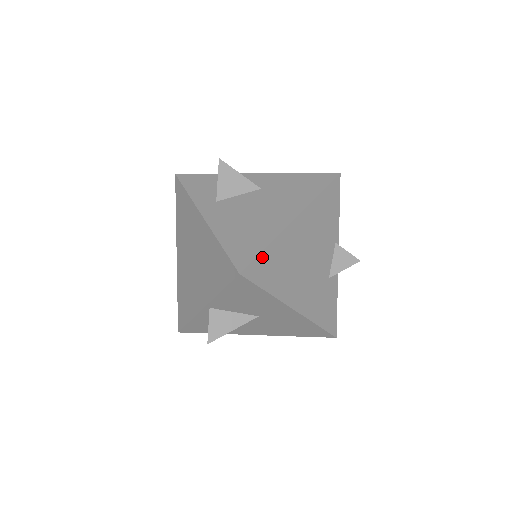
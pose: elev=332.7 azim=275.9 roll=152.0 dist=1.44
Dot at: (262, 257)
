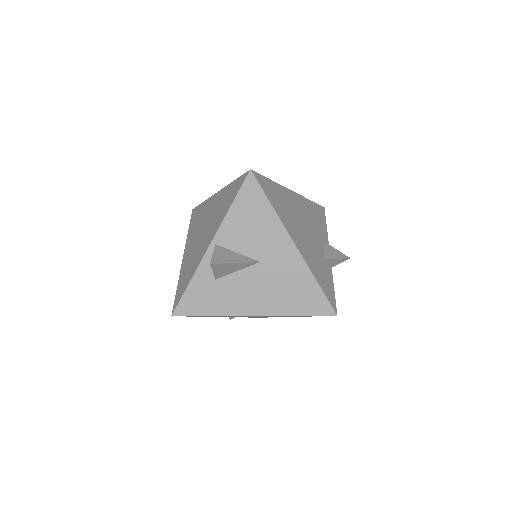
Dot at: (267, 181)
